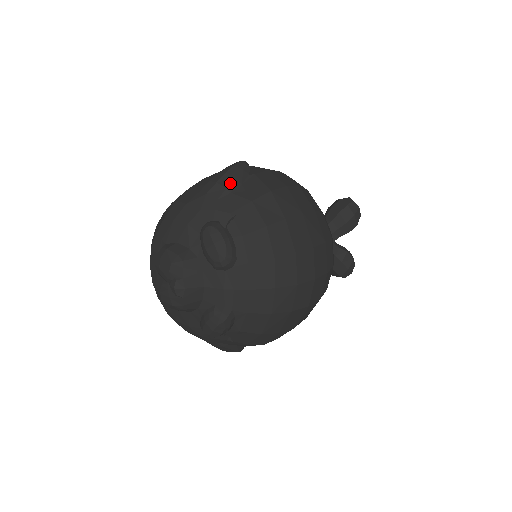
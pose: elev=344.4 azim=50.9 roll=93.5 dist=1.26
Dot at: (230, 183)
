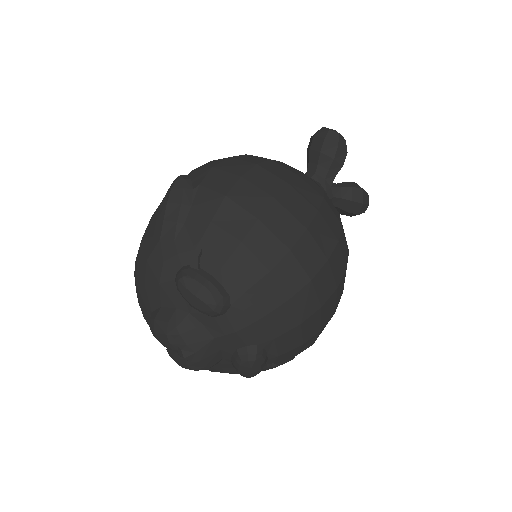
Dot at: (177, 213)
